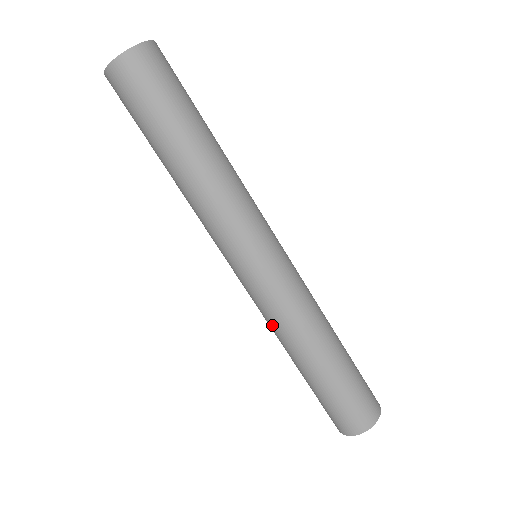
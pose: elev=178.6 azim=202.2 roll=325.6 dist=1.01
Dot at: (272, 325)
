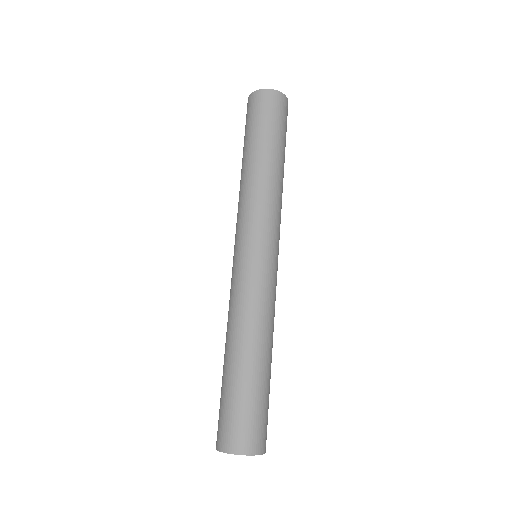
Dot at: (231, 307)
